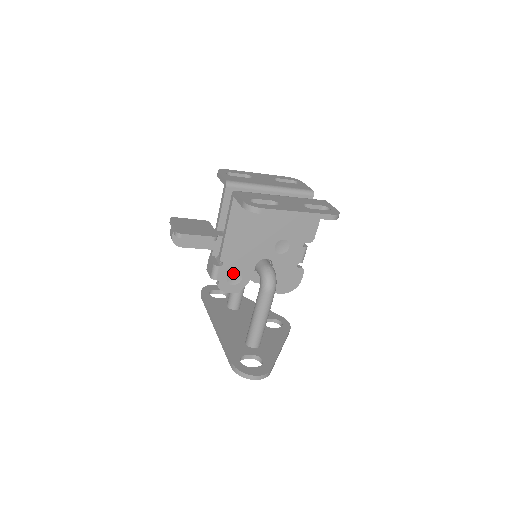
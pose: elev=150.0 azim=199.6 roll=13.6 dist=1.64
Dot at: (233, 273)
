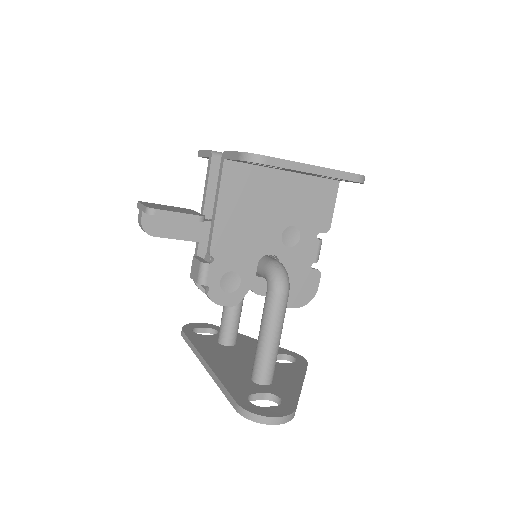
Dot at: (228, 274)
